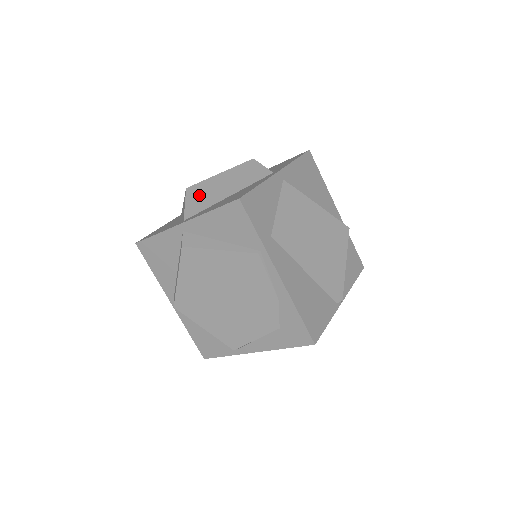
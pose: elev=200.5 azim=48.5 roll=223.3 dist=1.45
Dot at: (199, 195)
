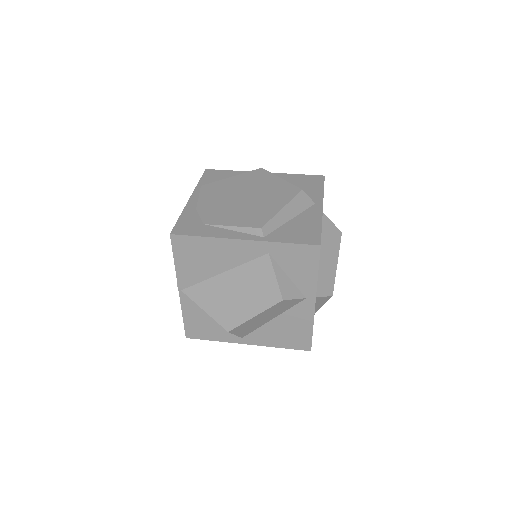
Dot at: (245, 329)
